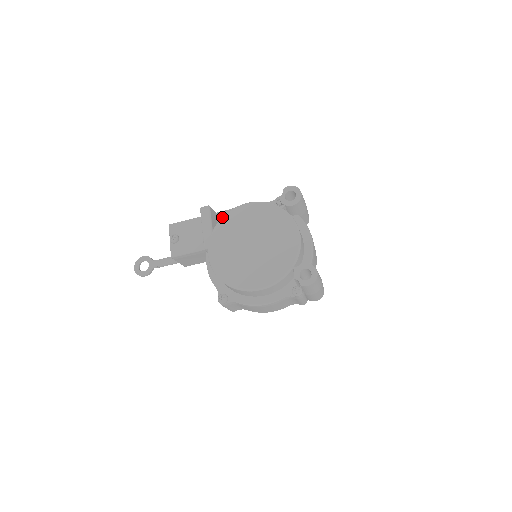
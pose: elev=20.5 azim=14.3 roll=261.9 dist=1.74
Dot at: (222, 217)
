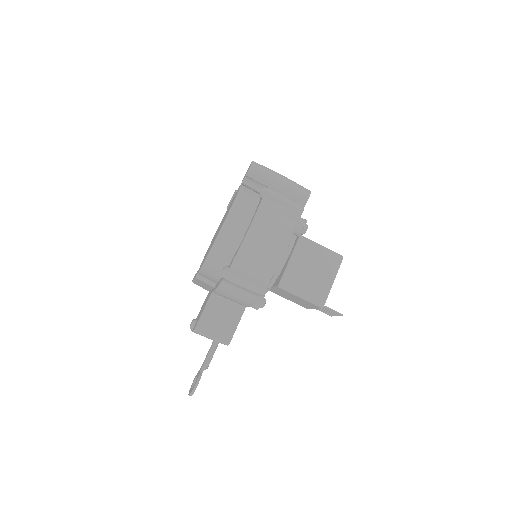
Dot at: occluded
